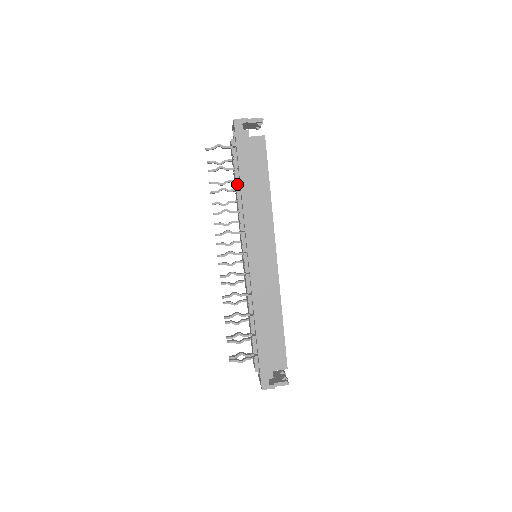
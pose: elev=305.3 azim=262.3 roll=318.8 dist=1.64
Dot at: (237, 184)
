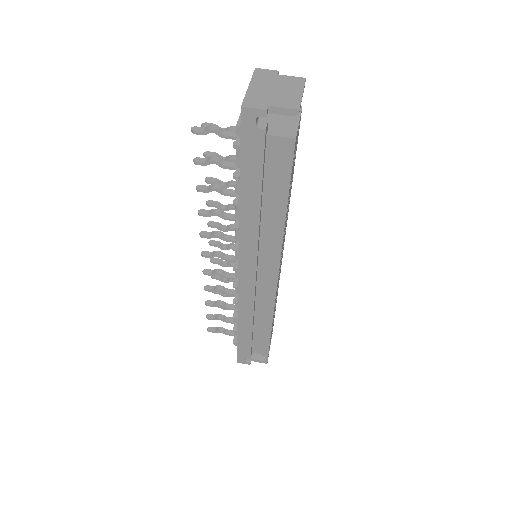
Dot at: (237, 189)
